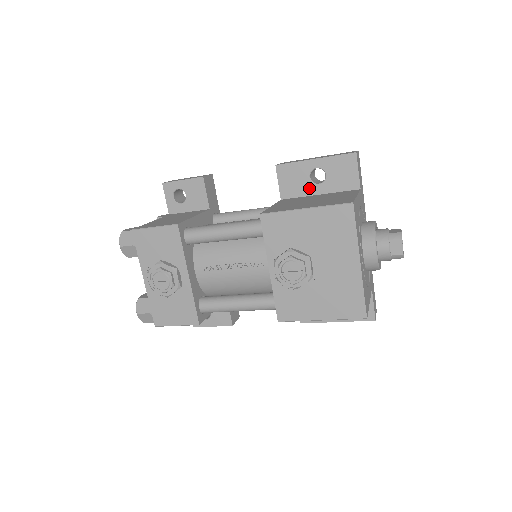
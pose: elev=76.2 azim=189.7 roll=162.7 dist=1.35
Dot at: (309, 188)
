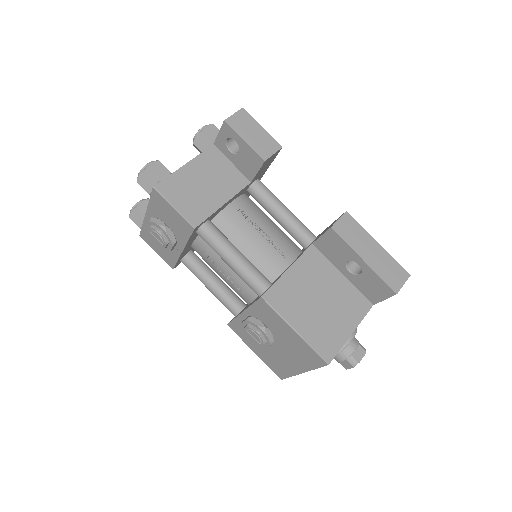
Dot at: (340, 264)
